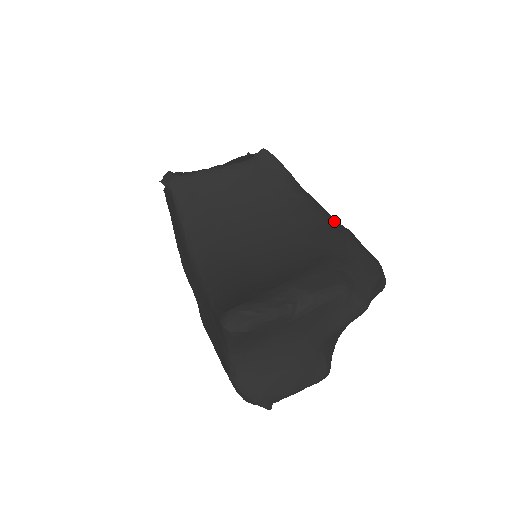
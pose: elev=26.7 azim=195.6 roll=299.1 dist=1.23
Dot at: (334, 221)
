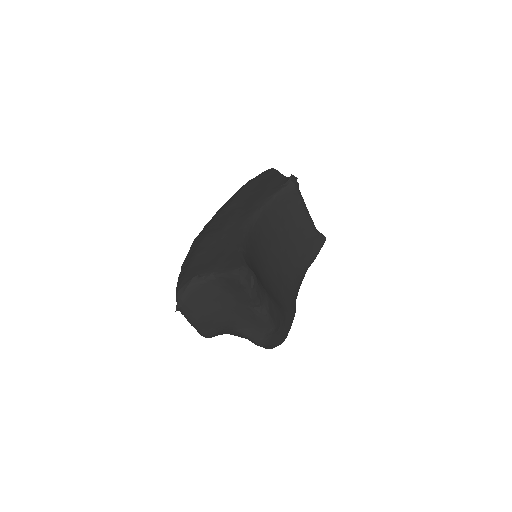
Dot at: occluded
